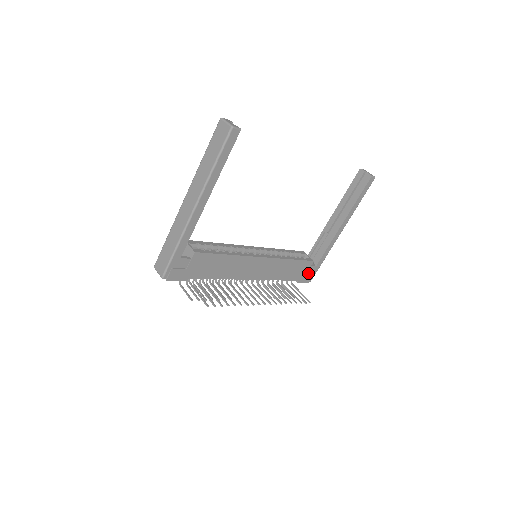
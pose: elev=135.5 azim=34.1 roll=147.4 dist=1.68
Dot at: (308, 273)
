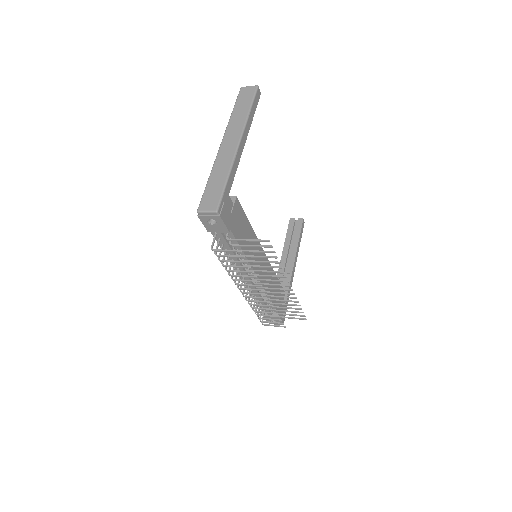
Dot at: (282, 309)
